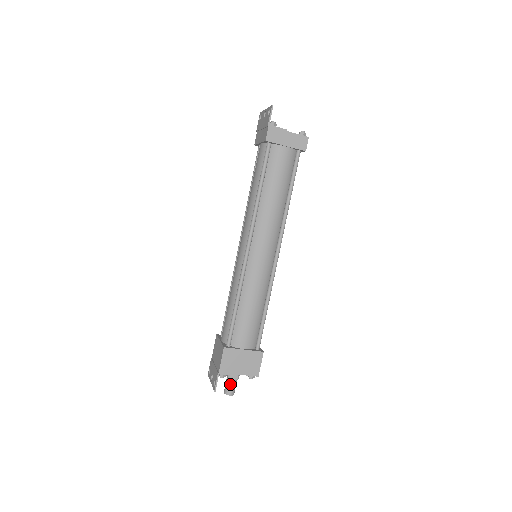
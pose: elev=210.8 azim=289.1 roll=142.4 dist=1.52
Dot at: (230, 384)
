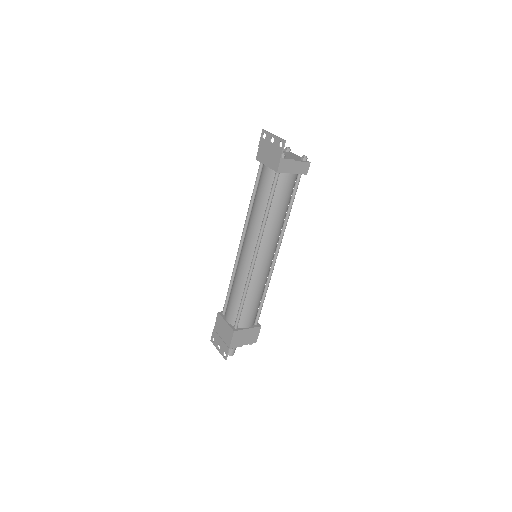
Dot at: (232, 349)
